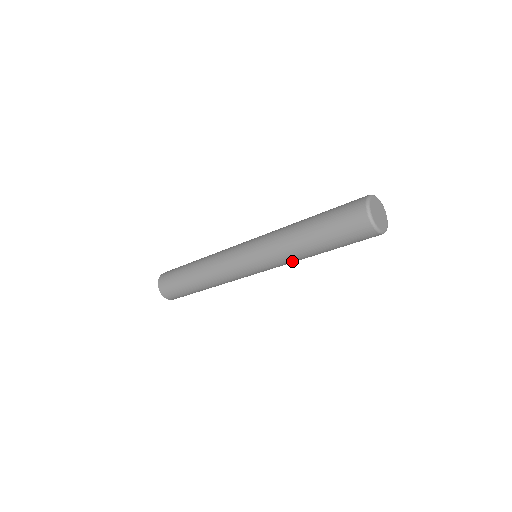
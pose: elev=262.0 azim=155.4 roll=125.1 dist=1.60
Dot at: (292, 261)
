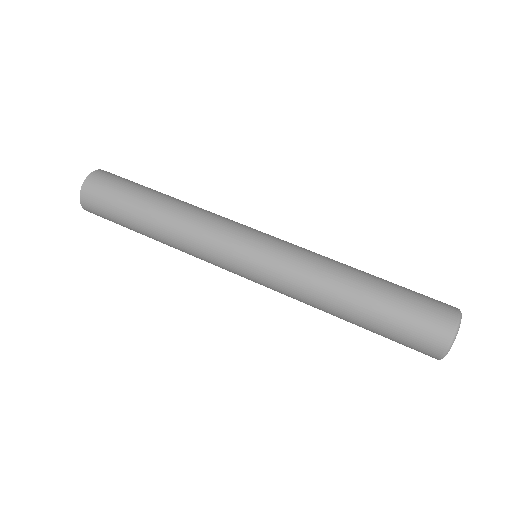
Dot at: (304, 301)
